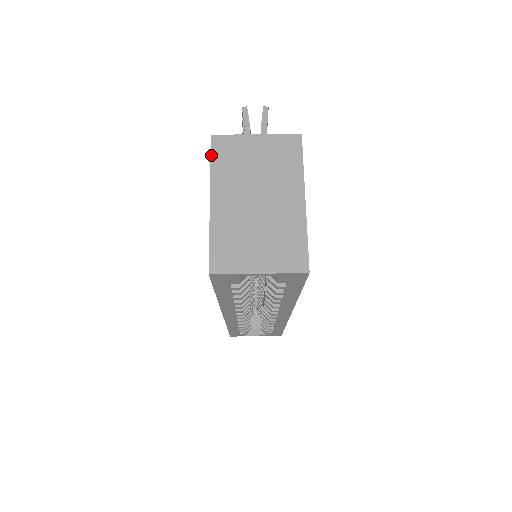
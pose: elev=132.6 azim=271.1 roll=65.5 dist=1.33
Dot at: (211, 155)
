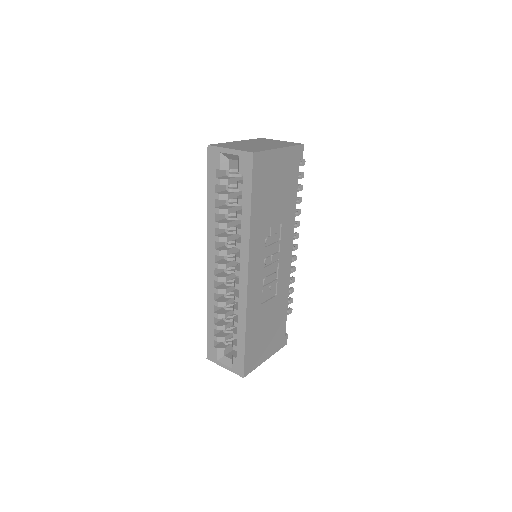
Dot at: (254, 139)
